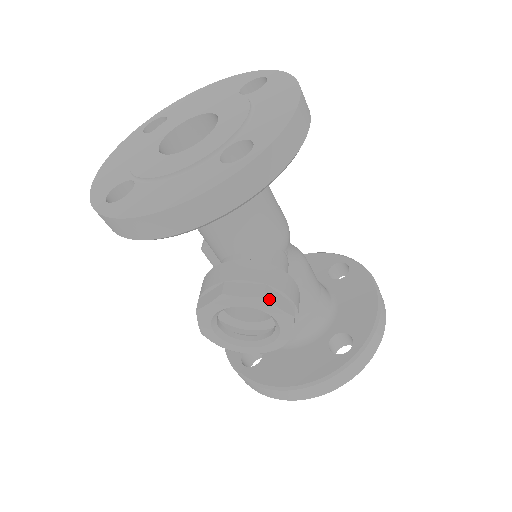
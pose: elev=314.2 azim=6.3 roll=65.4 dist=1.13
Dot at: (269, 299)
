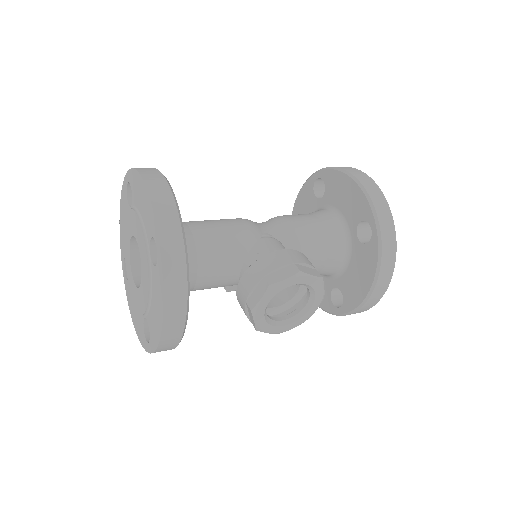
Dot at: (274, 283)
